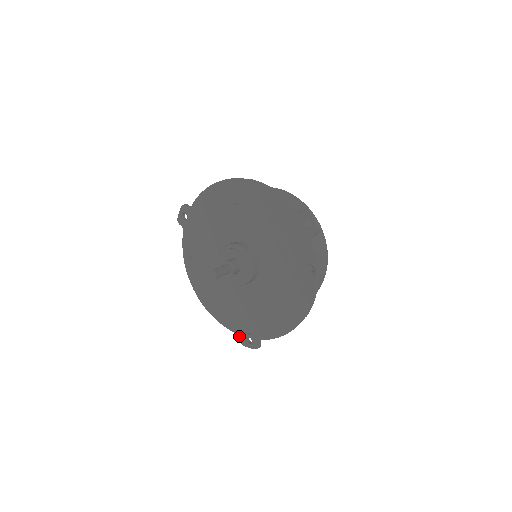
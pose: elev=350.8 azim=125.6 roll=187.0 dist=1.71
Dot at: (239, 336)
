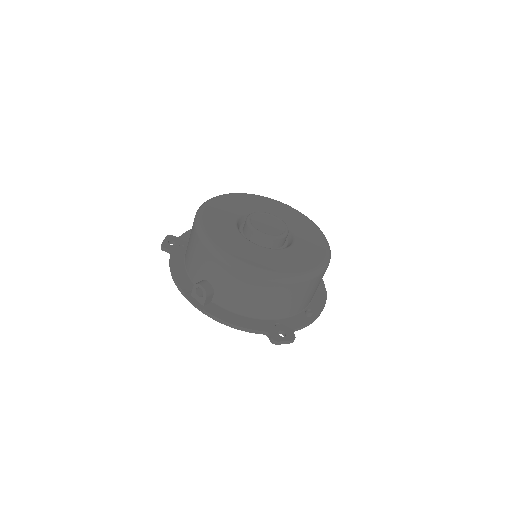
Dot at: occluded
